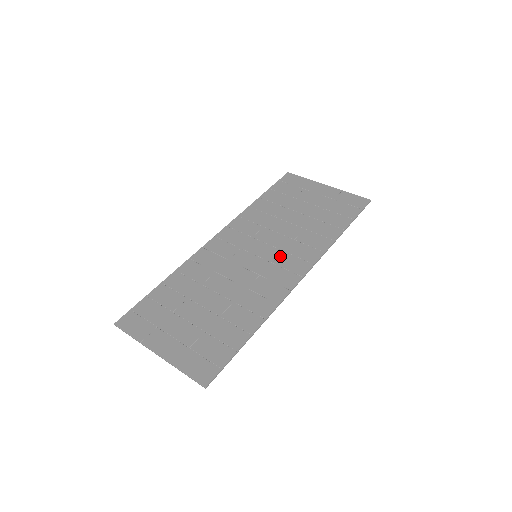
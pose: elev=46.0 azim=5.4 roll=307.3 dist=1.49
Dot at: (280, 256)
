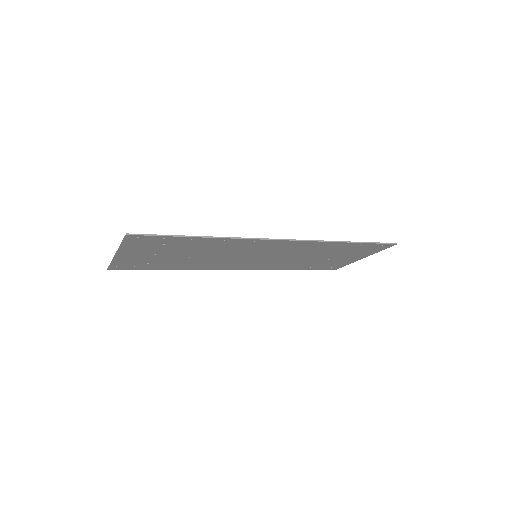
Dot at: occluded
